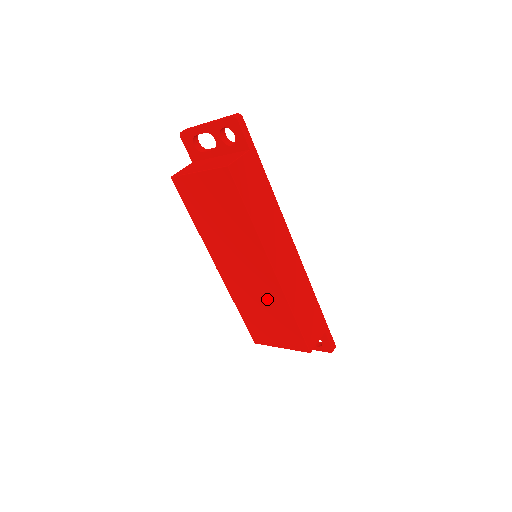
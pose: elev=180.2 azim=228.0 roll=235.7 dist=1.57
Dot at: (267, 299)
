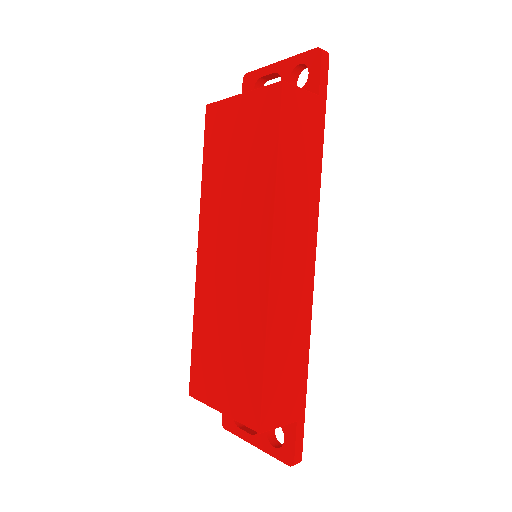
Dot at: (240, 314)
